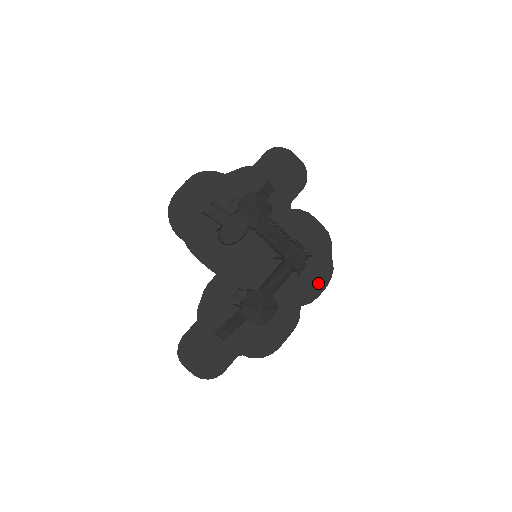
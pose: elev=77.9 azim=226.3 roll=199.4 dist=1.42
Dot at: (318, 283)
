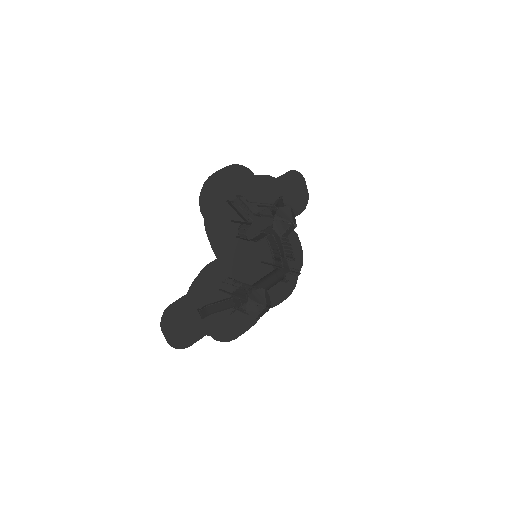
Dot at: (282, 293)
